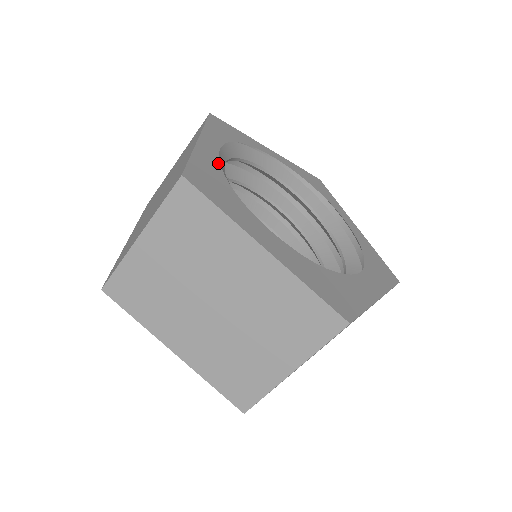
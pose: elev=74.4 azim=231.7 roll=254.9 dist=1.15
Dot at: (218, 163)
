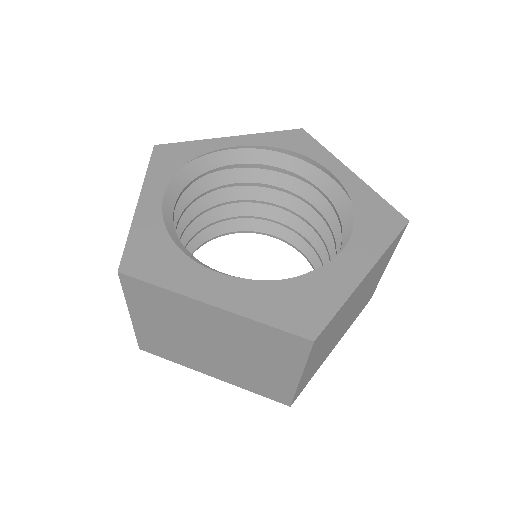
Dot at: (160, 219)
